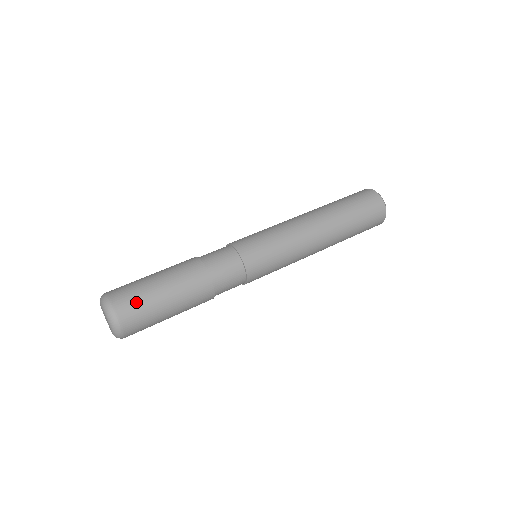
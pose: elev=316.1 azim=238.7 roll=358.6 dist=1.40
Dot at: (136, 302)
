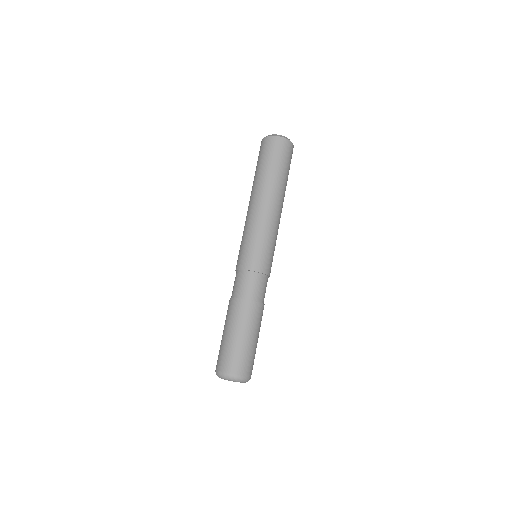
Dot at: (247, 360)
